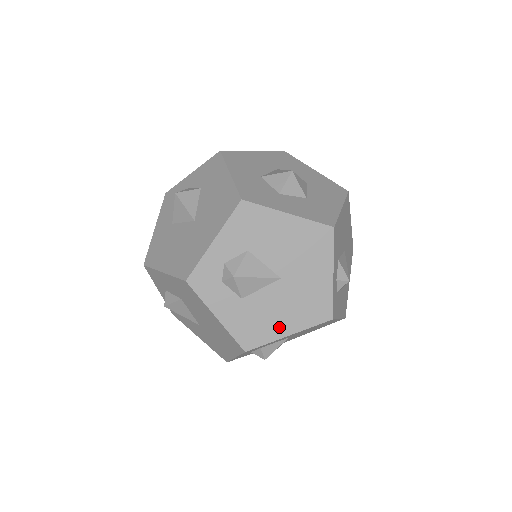
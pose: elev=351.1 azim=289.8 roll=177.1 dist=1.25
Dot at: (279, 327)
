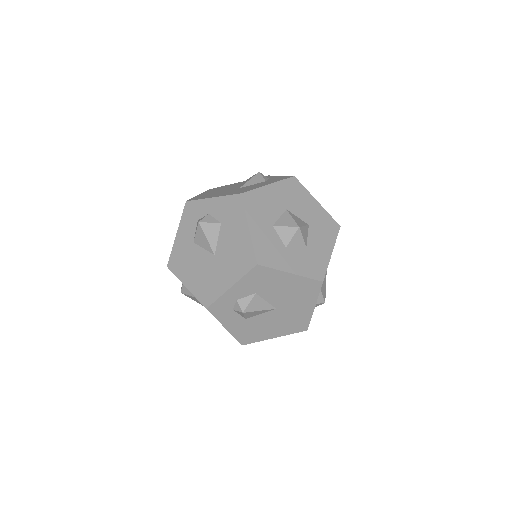
Dot at: (269, 334)
